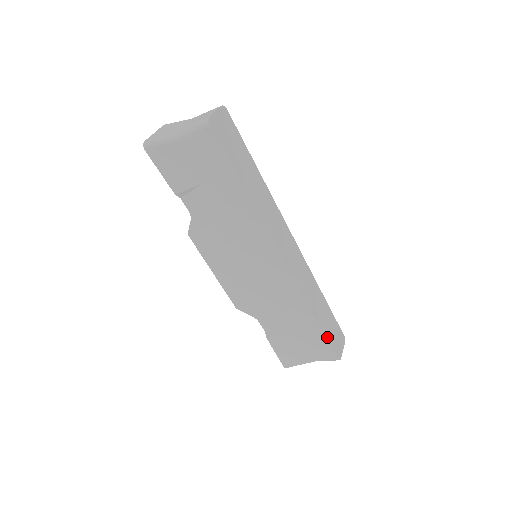
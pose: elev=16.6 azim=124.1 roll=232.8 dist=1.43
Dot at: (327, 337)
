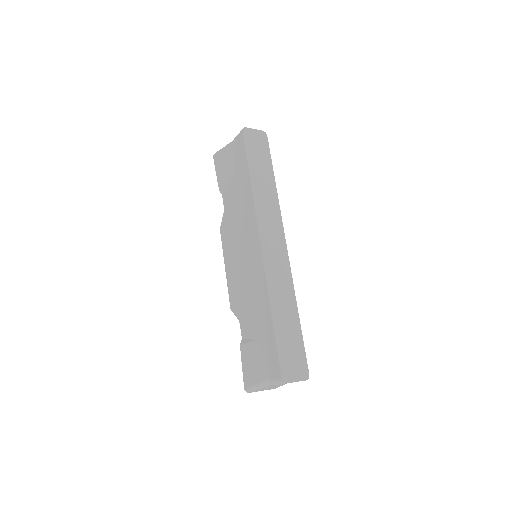
Dot at: (278, 344)
